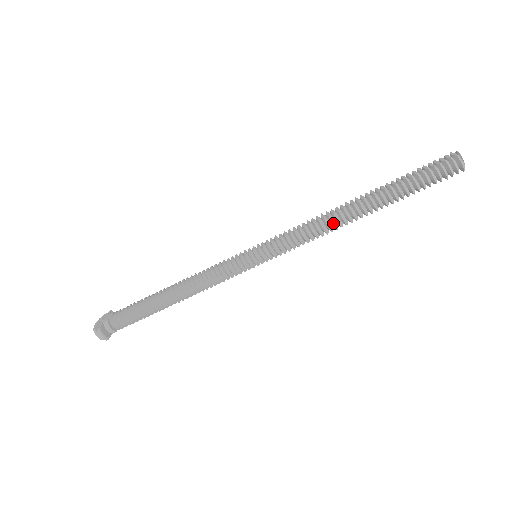
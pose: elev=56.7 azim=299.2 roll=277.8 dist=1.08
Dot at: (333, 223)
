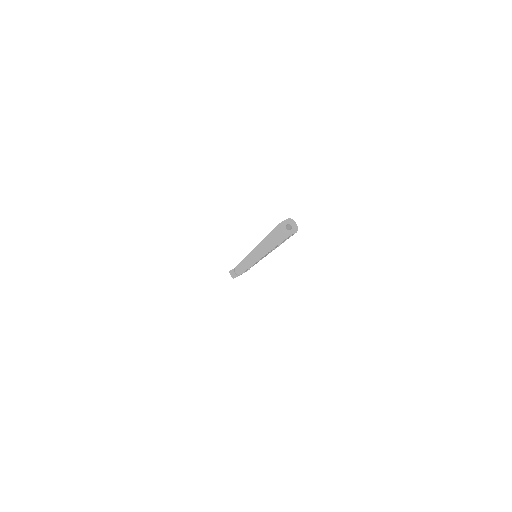
Dot at: (260, 250)
